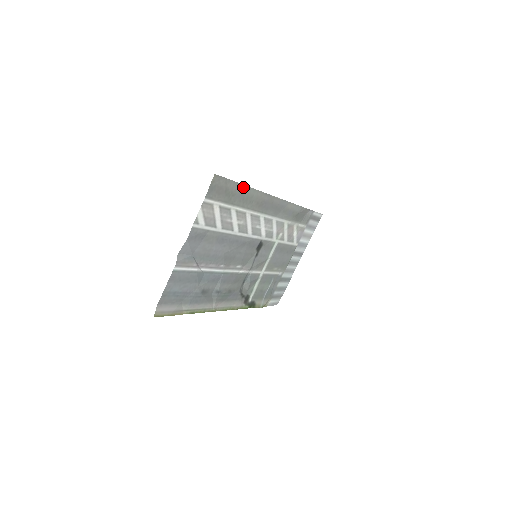
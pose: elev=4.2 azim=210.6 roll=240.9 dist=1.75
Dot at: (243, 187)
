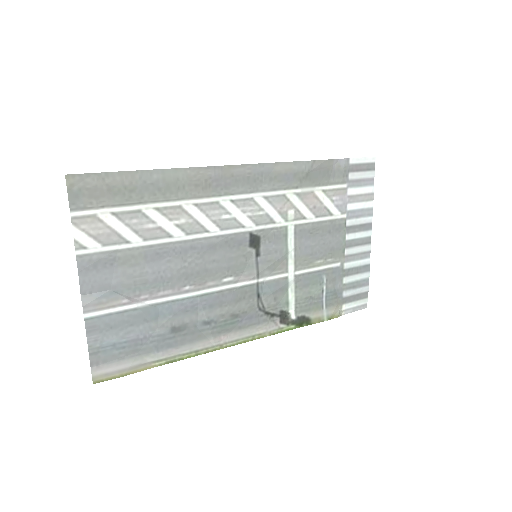
Dot at: (146, 173)
